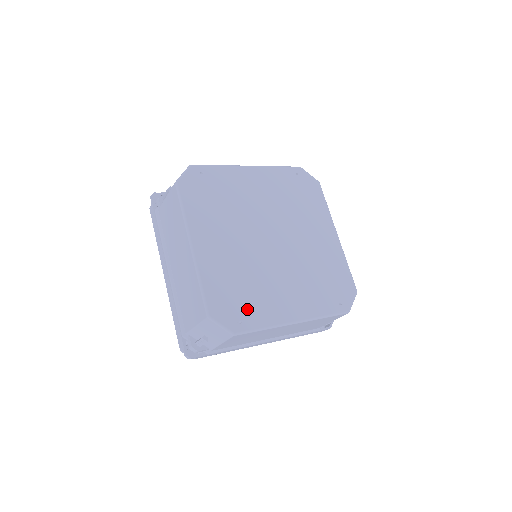
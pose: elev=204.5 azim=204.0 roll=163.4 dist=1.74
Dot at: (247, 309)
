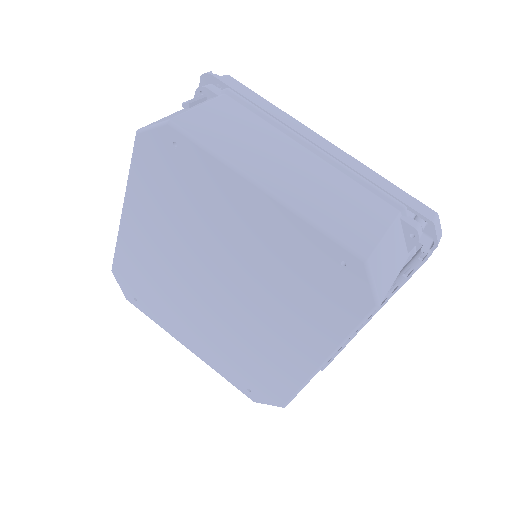
Dot at: (147, 299)
